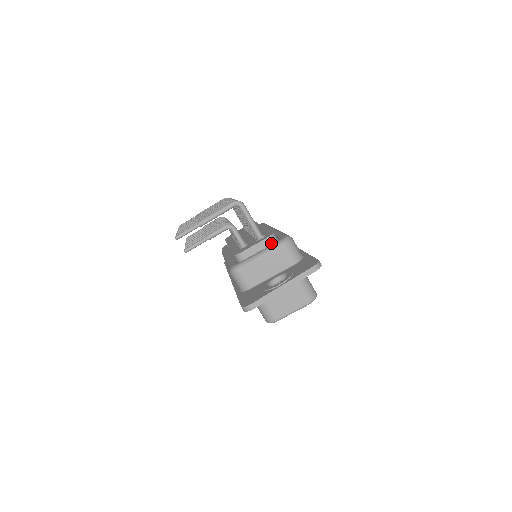
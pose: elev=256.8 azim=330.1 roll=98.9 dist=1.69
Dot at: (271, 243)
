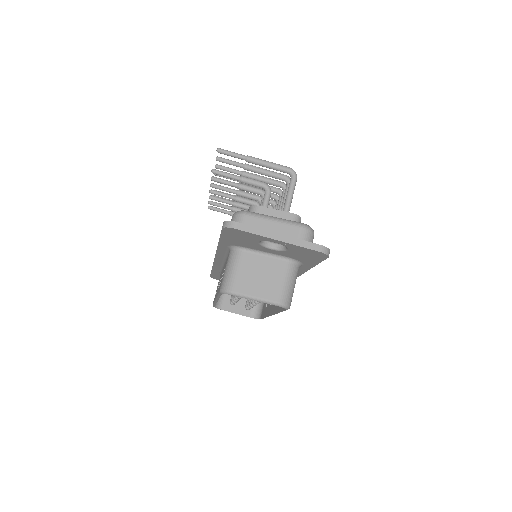
Dot at: occluded
